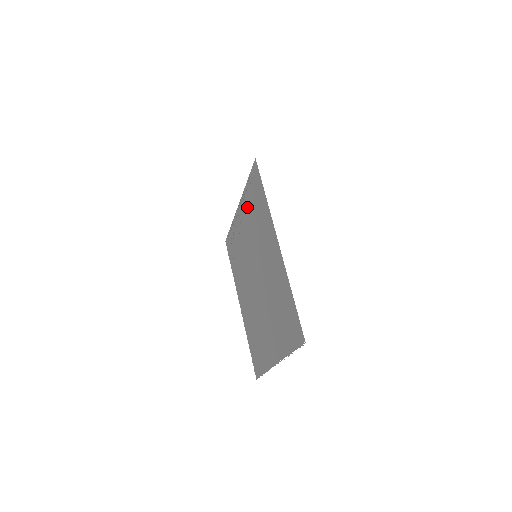
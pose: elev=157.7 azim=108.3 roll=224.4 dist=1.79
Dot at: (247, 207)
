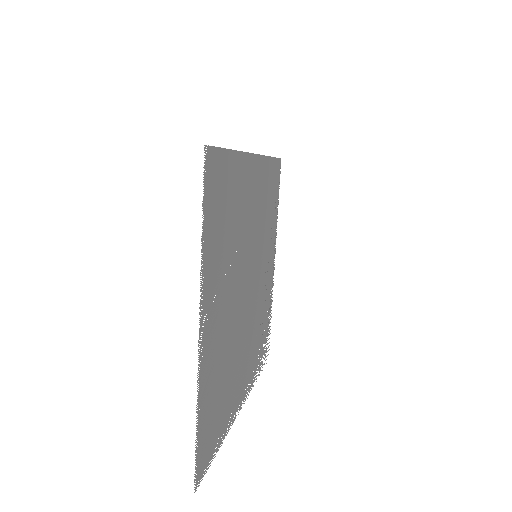
Dot at: (272, 231)
